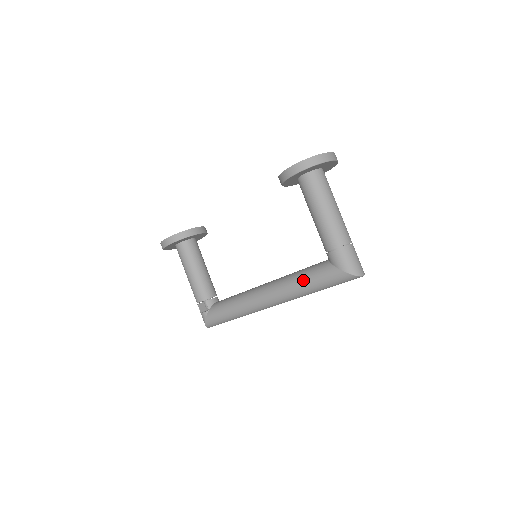
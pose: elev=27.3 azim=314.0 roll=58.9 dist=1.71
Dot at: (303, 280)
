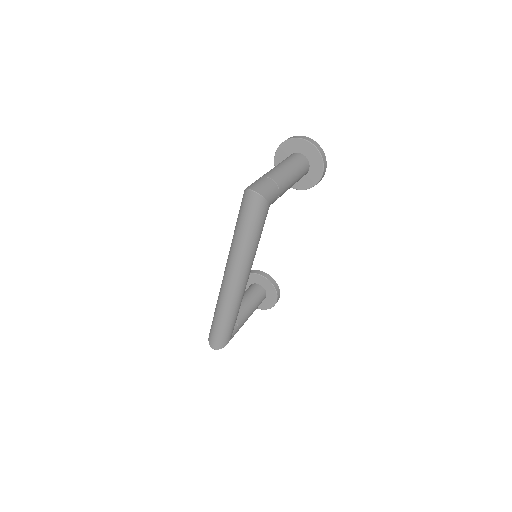
Dot at: occluded
